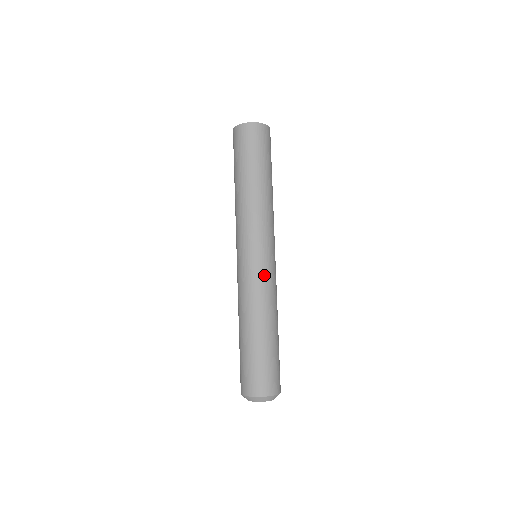
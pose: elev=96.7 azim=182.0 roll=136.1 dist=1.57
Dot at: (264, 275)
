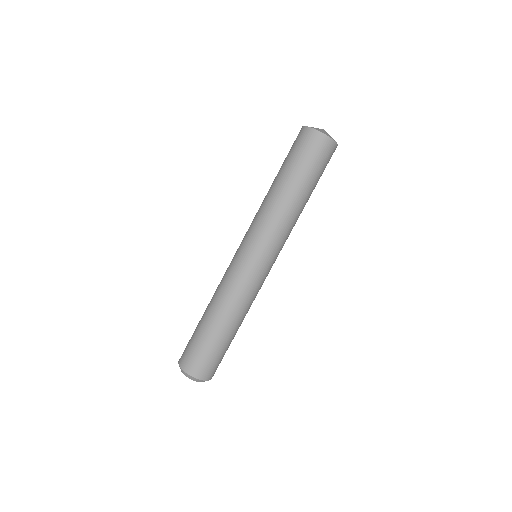
Dot at: (238, 273)
